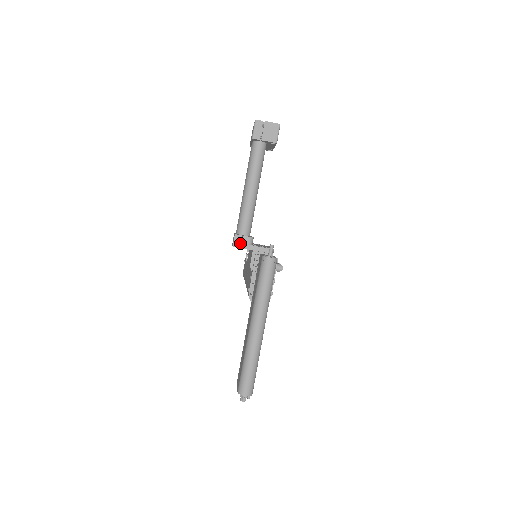
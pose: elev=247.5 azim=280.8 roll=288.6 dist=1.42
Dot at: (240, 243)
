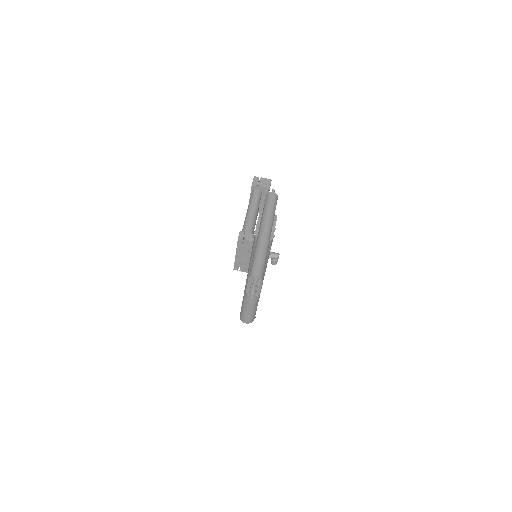
Dot at: (243, 243)
